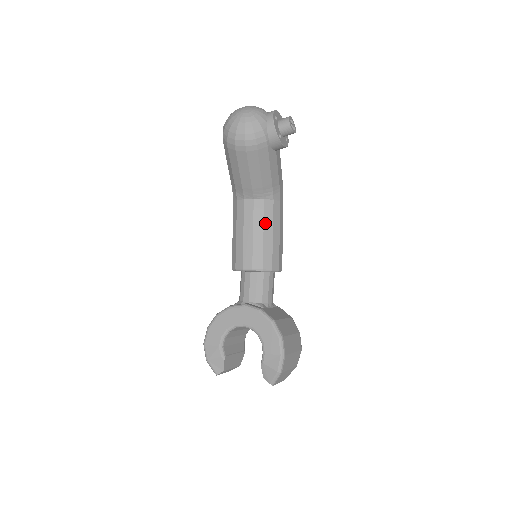
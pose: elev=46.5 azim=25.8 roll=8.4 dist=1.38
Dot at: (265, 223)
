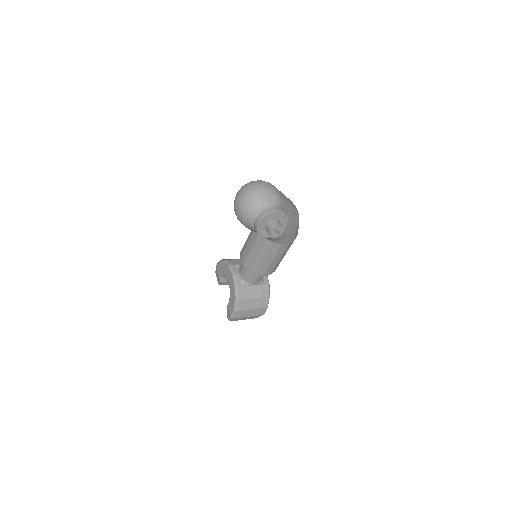
Dot at: (261, 250)
